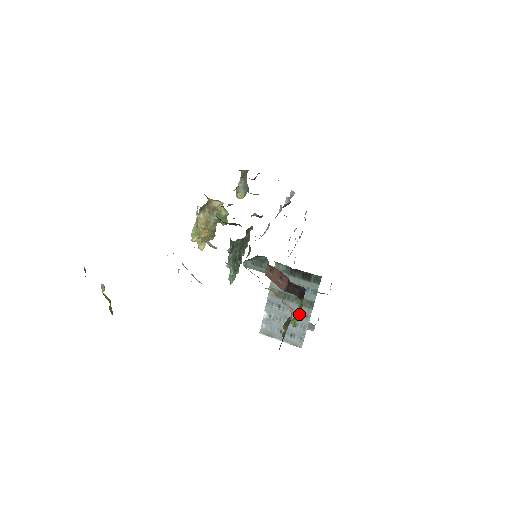
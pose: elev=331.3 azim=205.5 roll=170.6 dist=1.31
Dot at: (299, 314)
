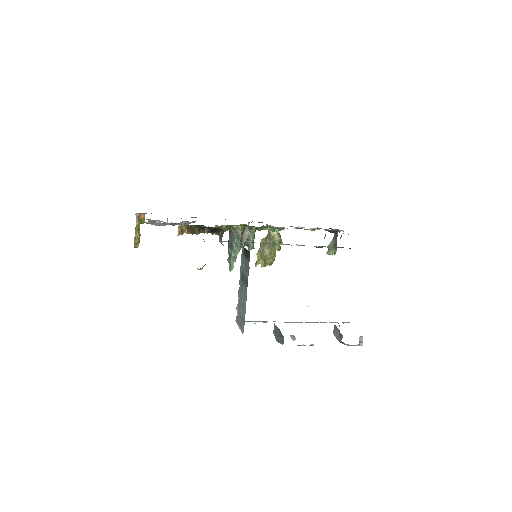
Dot at: occluded
